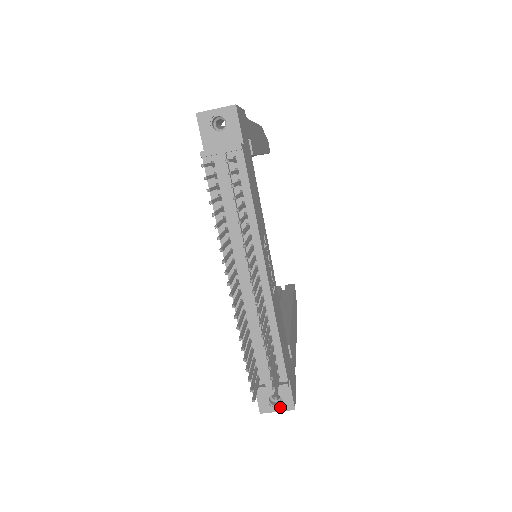
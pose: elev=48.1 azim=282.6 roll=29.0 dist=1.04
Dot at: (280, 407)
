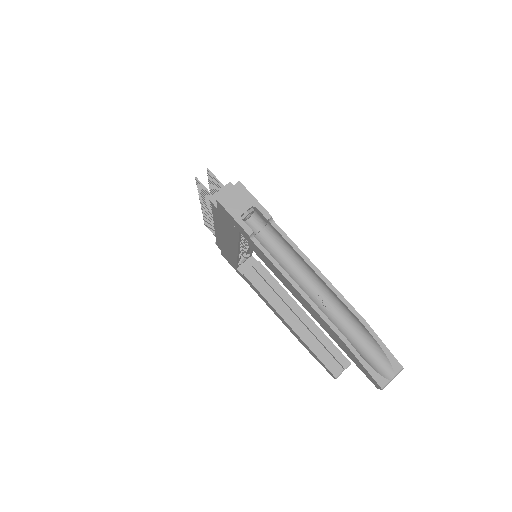
Dot at: (230, 190)
